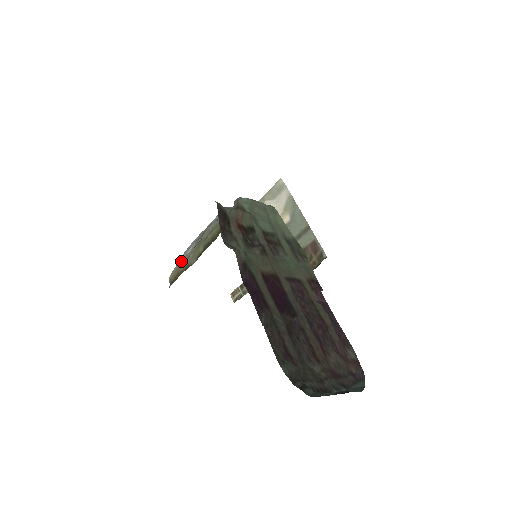
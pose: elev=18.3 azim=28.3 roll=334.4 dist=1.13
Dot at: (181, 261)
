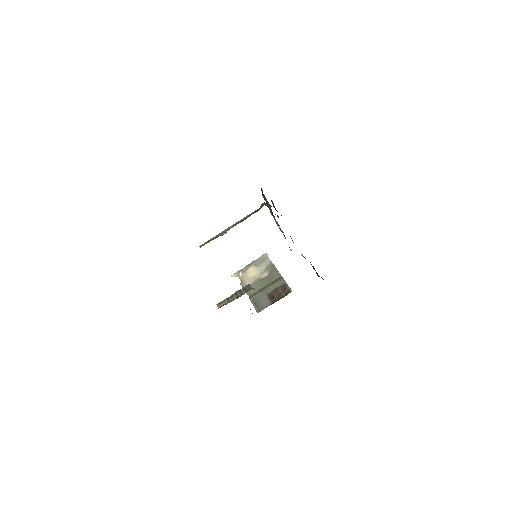
Dot at: occluded
